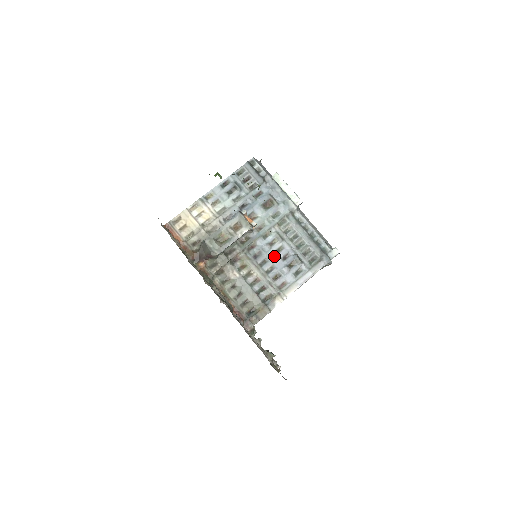
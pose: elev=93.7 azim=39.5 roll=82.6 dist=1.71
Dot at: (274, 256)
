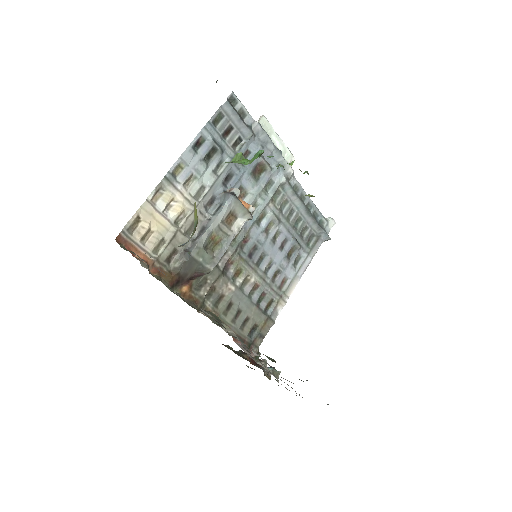
Dot at: (271, 247)
